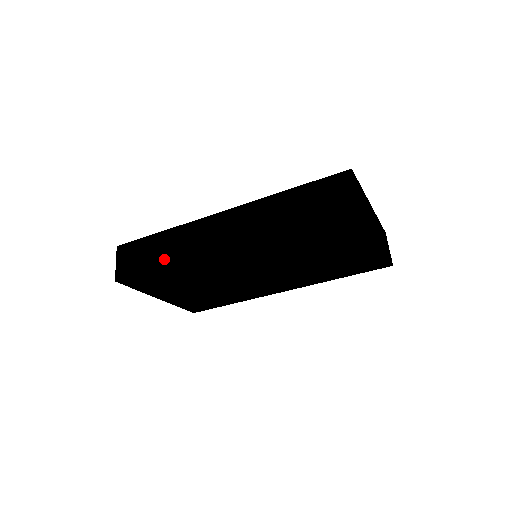
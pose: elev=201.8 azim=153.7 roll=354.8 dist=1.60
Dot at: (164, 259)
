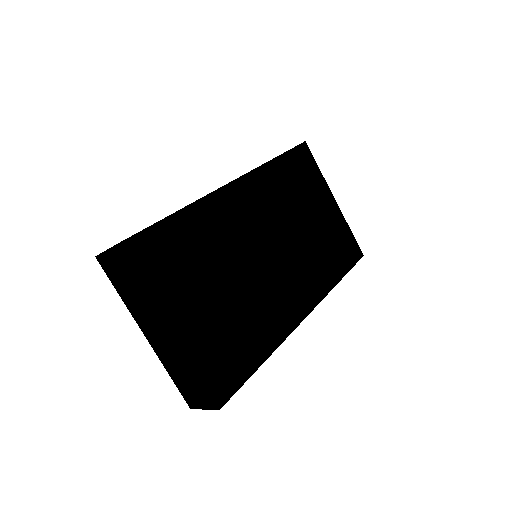
Dot at: occluded
